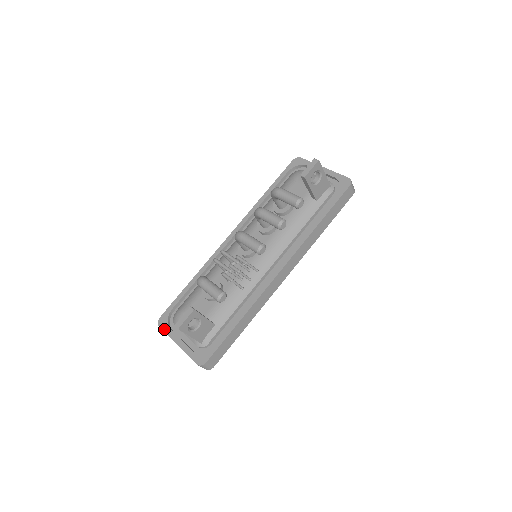
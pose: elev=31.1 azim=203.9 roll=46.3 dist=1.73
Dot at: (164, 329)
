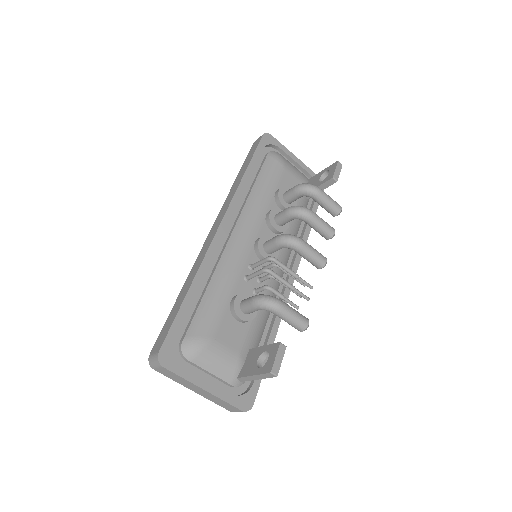
Dot at: (175, 370)
